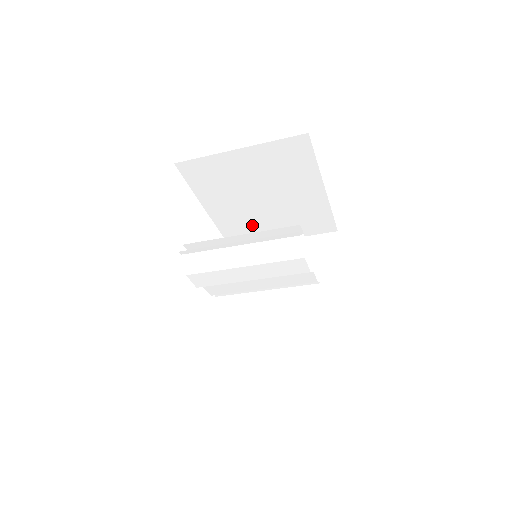
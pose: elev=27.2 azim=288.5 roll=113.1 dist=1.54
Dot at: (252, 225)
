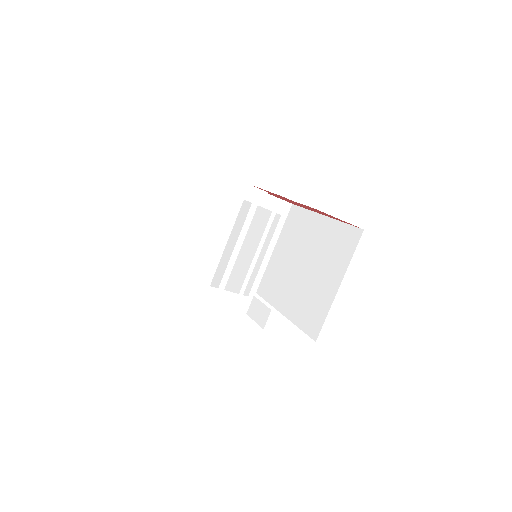
Dot at: (312, 296)
